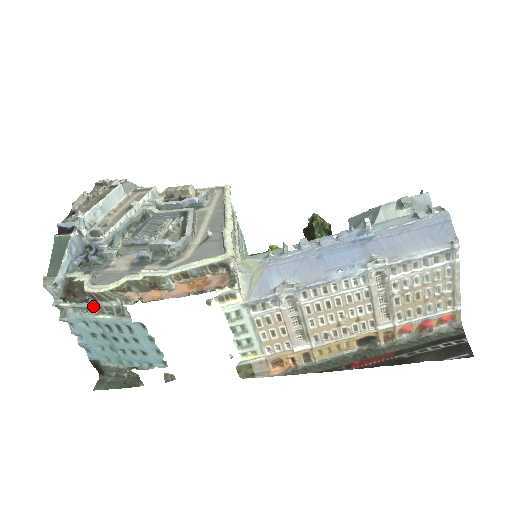
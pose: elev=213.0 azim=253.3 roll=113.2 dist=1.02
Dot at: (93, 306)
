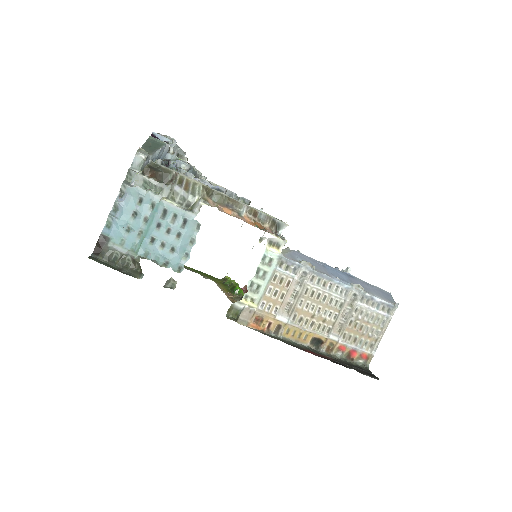
Dot at: (168, 190)
